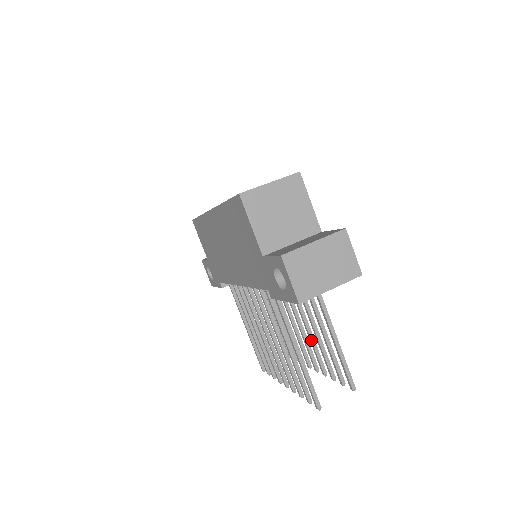
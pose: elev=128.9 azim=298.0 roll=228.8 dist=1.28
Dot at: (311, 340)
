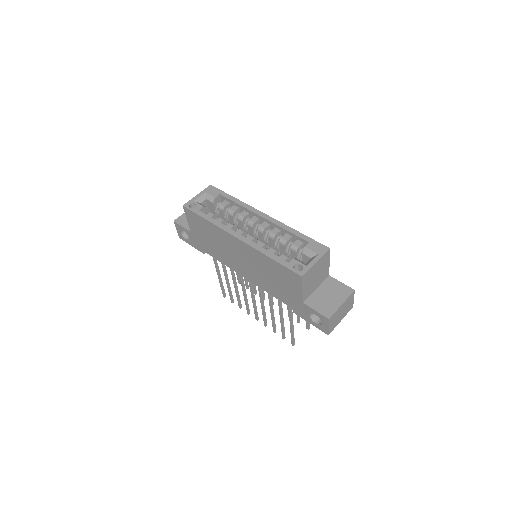
Dot at: occluded
